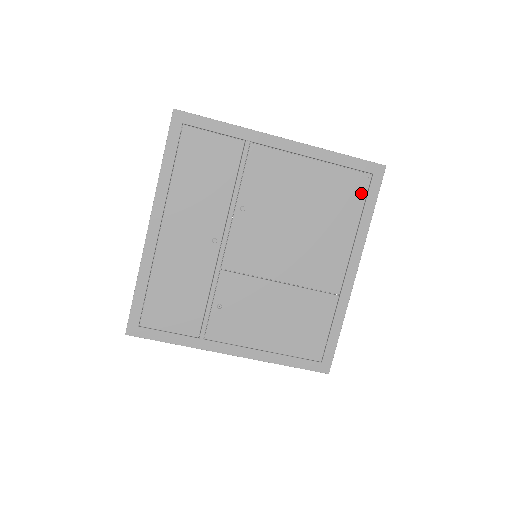
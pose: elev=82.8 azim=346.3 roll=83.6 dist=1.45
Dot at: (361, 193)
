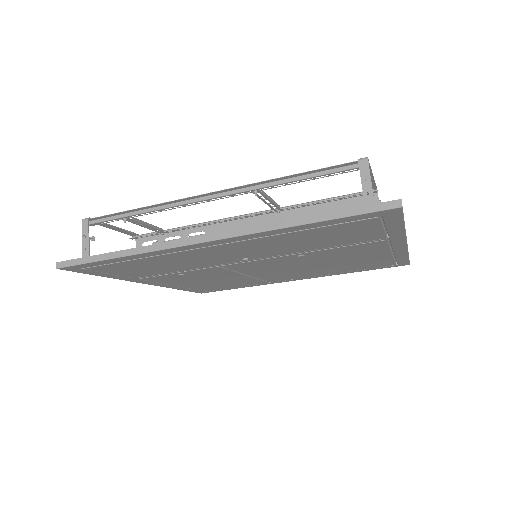
Dot at: (374, 267)
